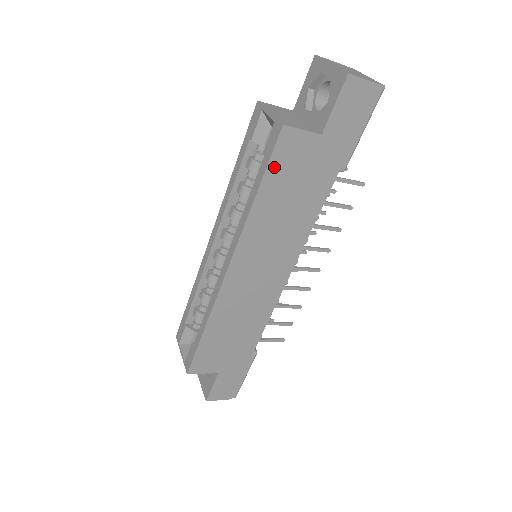
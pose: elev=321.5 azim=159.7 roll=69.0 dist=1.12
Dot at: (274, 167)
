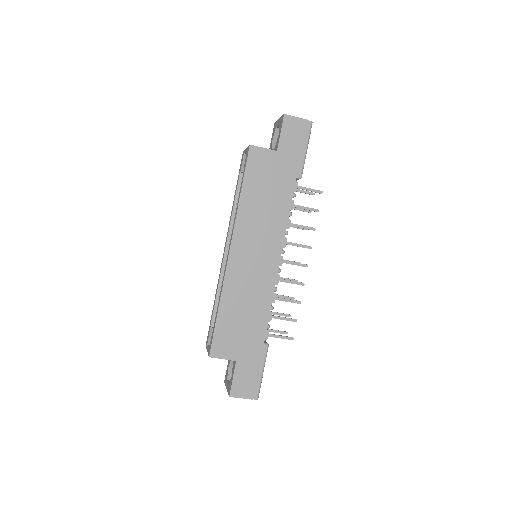
Dot at: (250, 172)
